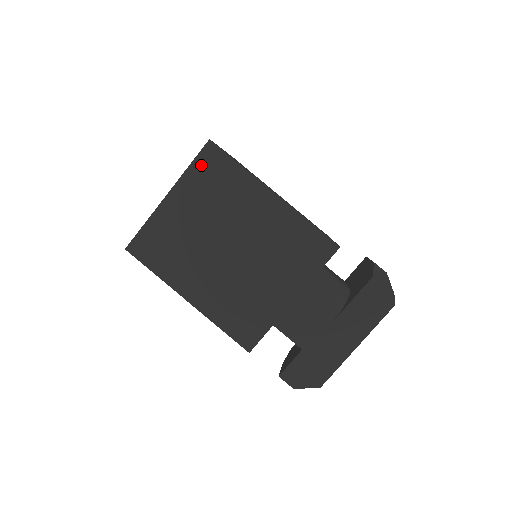
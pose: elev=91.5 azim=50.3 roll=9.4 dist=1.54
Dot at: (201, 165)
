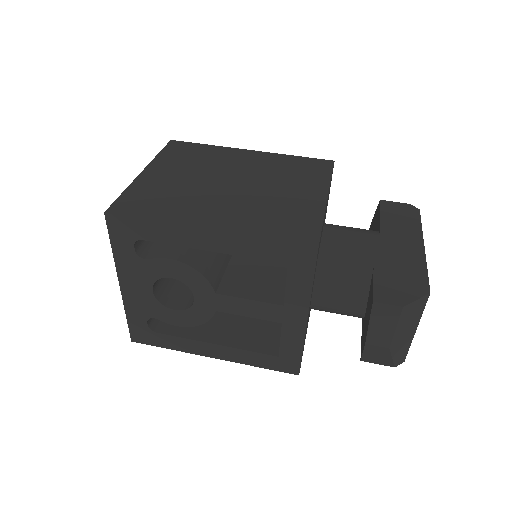
Dot at: (170, 151)
